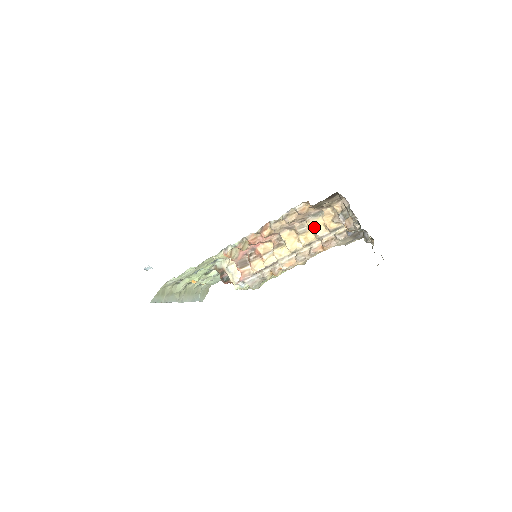
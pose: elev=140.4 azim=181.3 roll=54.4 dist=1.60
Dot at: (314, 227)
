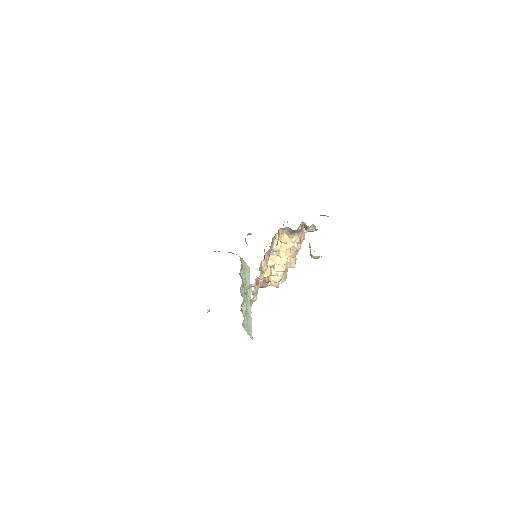
Dot at: (282, 248)
